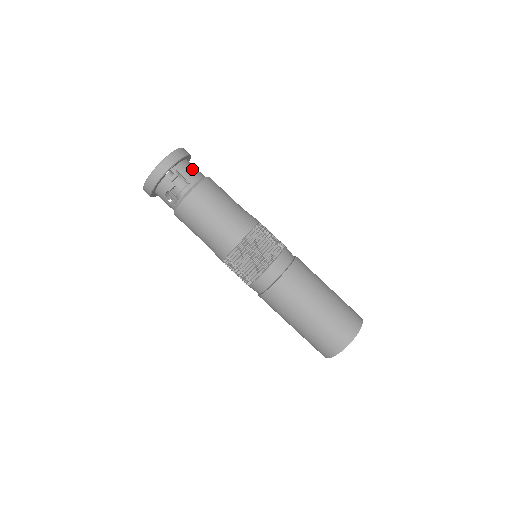
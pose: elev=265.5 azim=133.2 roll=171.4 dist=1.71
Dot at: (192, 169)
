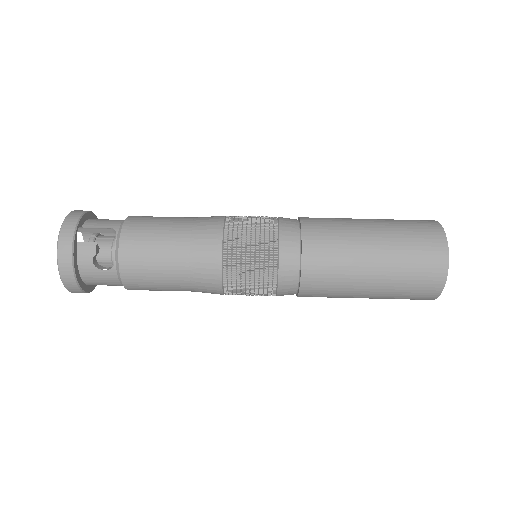
Dot at: (107, 220)
